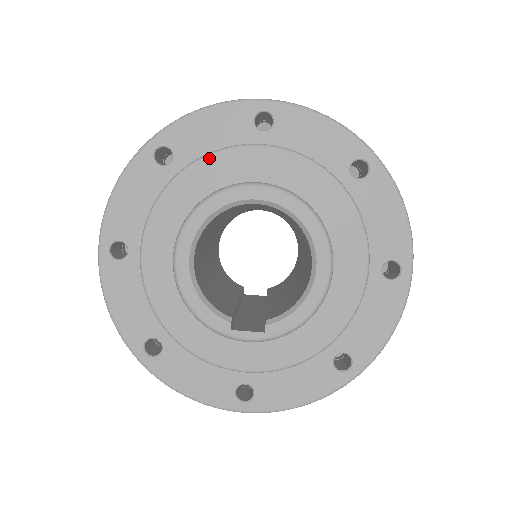
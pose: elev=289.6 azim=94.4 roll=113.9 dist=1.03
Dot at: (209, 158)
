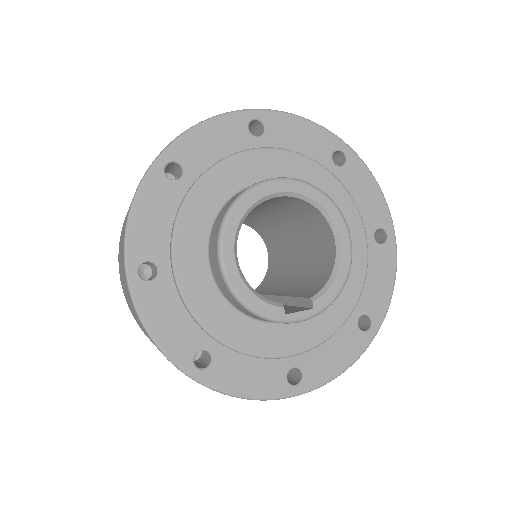
Dot at: (219, 166)
